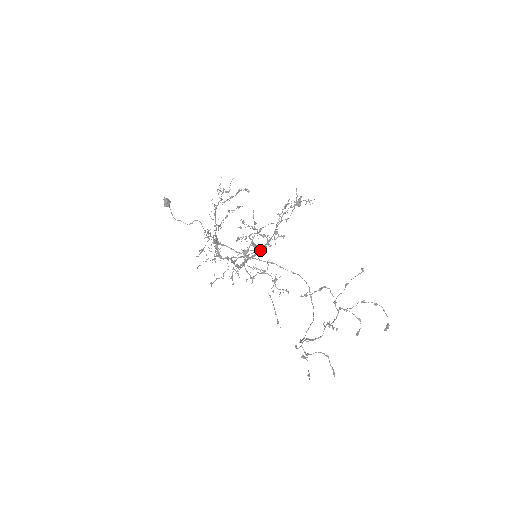
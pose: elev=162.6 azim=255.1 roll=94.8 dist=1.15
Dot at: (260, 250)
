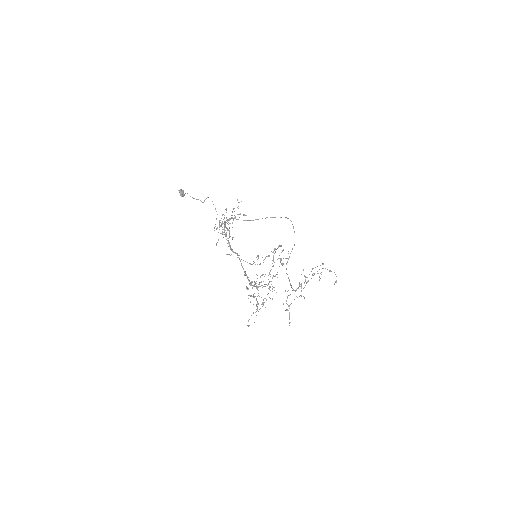
Dot at: occluded
